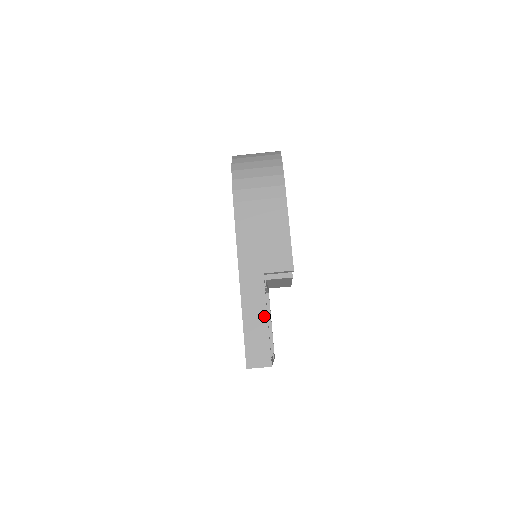
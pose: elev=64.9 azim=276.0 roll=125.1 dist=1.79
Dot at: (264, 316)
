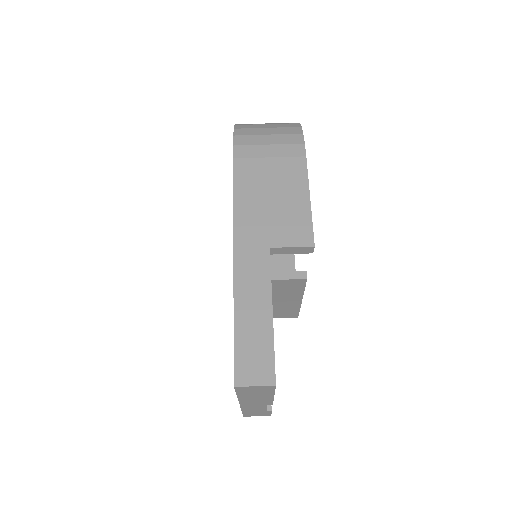
Dot at: (267, 307)
